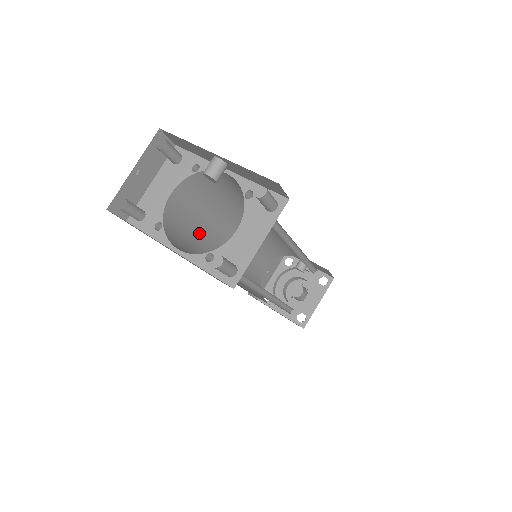
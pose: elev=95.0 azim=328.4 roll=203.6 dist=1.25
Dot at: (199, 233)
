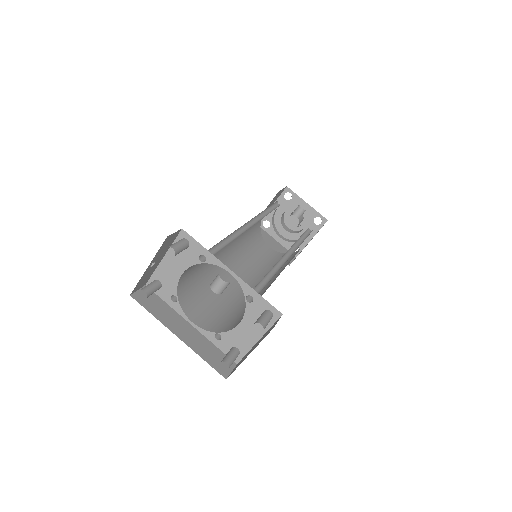
Dot at: occluded
